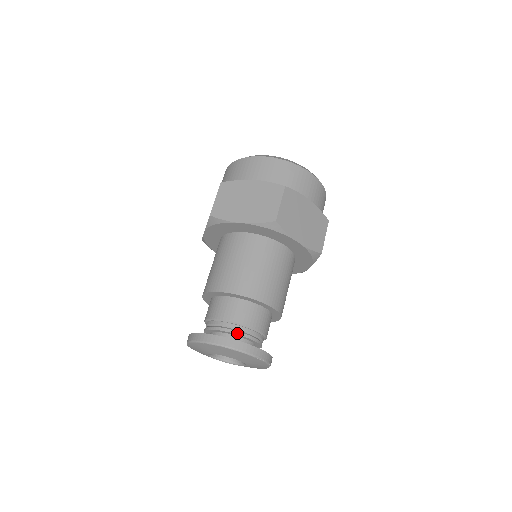
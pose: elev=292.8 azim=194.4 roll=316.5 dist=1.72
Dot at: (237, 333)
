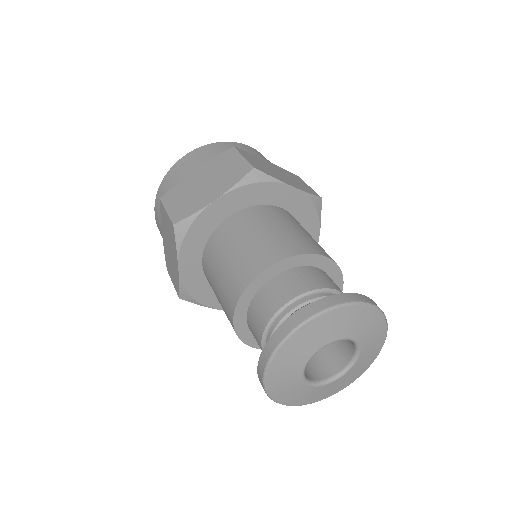
Dot at: occluded
